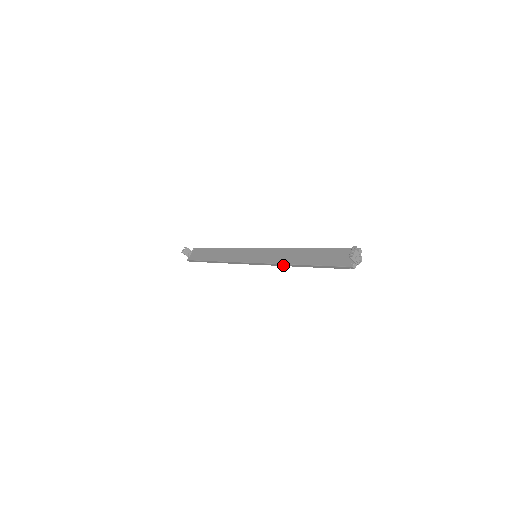
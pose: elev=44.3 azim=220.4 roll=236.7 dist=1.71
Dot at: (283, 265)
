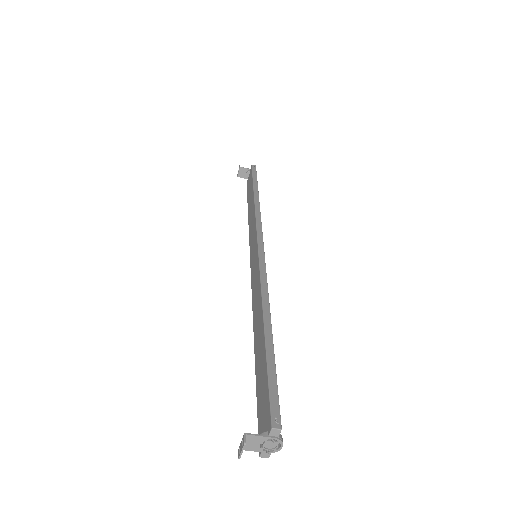
Dot at: occluded
